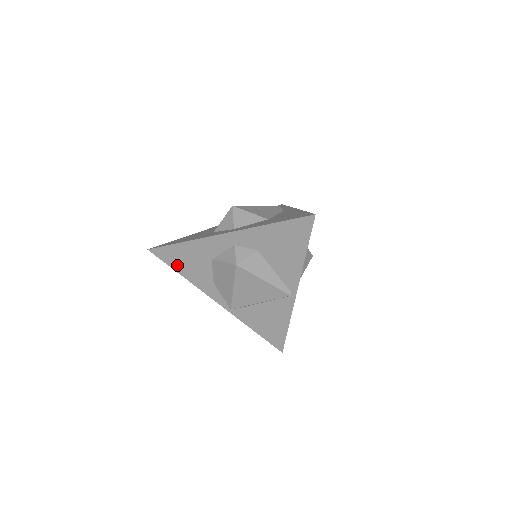
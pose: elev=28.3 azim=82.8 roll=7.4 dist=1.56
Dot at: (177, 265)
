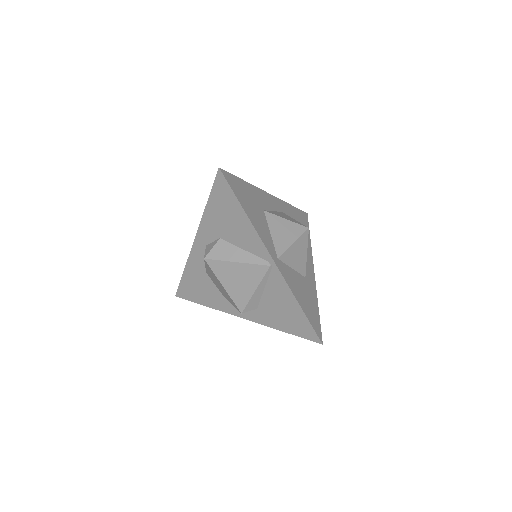
Dot at: (196, 297)
